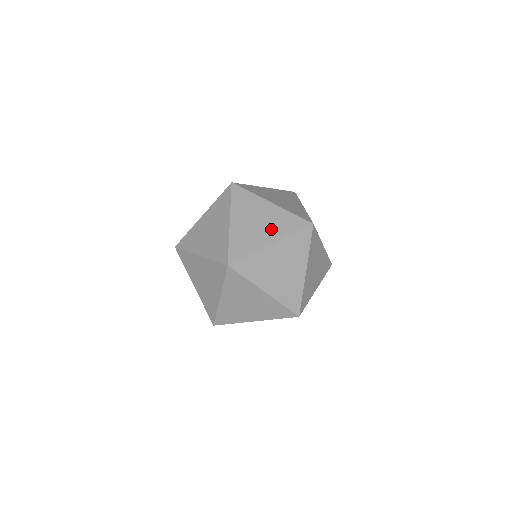
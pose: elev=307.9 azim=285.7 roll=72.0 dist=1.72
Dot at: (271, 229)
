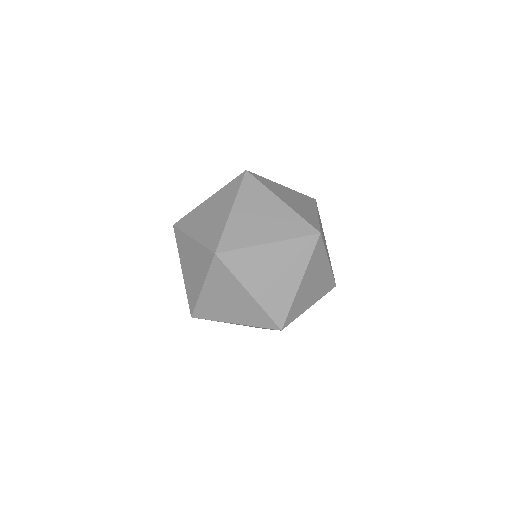
Dot at: occluded
